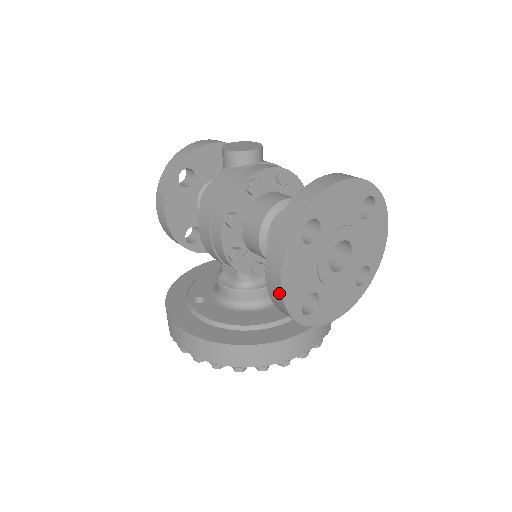
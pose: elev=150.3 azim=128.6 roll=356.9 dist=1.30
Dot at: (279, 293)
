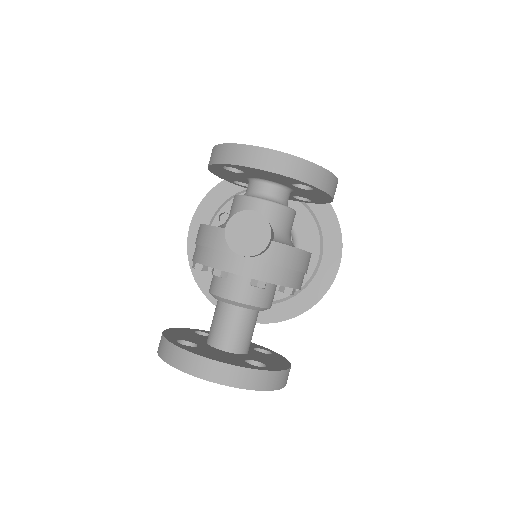
Dot at: occluded
